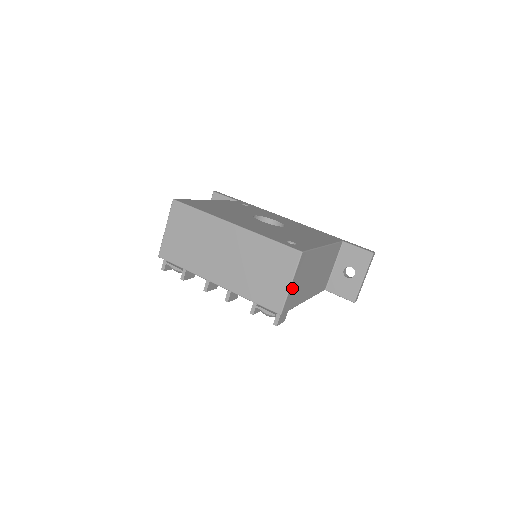
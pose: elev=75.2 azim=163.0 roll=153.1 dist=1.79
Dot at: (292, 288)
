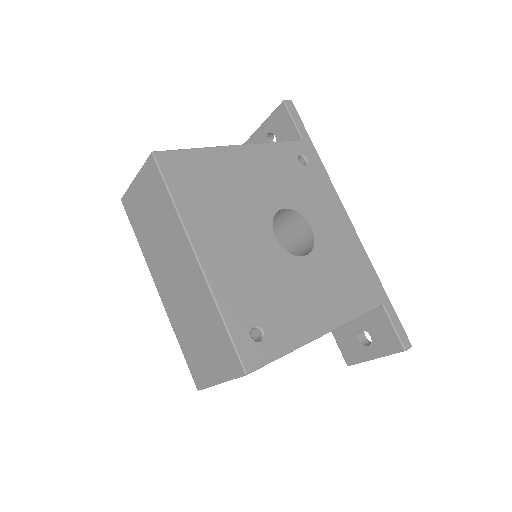
Dot at: occluded
